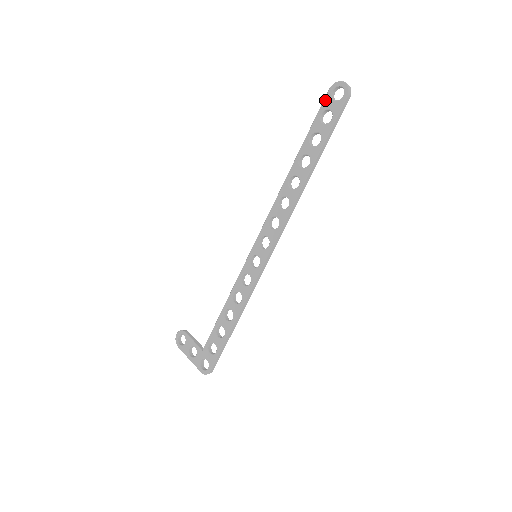
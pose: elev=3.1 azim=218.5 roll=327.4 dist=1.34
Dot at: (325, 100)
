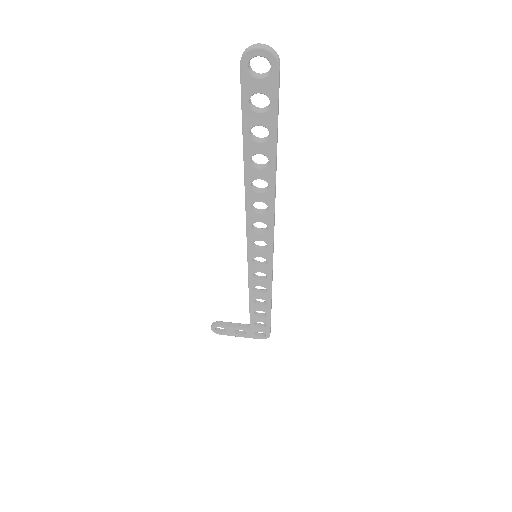
Dot at: (243, 83)
